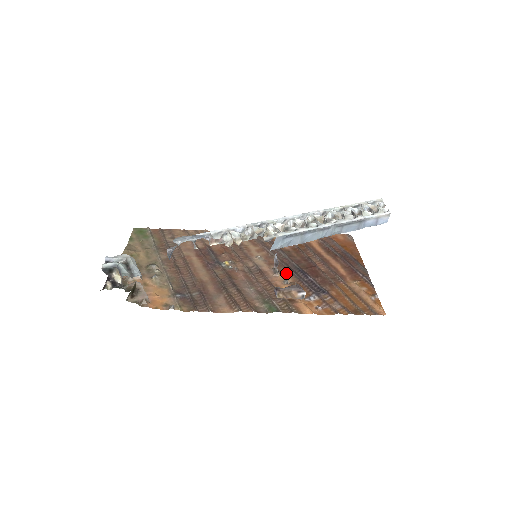
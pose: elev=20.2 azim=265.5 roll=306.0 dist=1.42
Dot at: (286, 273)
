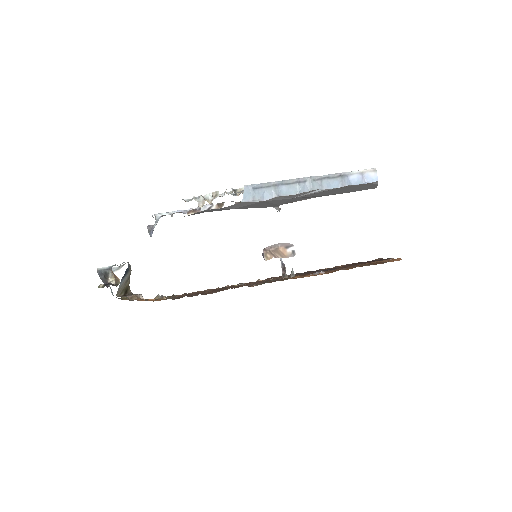
Dot at: occluded
